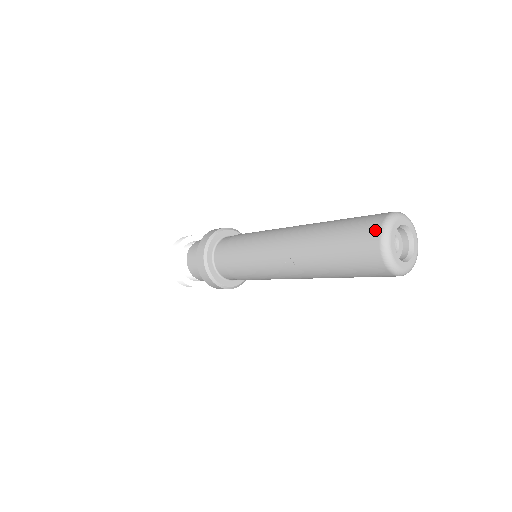
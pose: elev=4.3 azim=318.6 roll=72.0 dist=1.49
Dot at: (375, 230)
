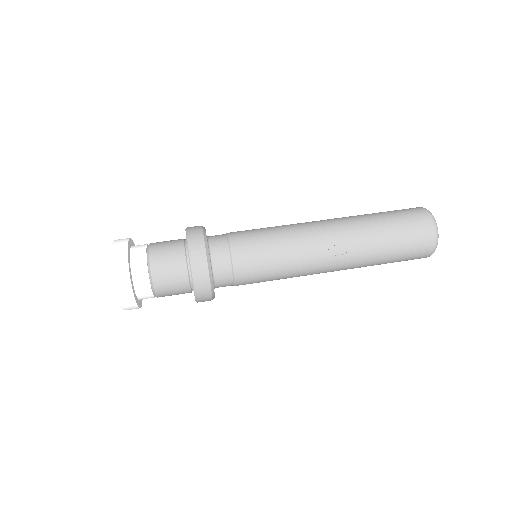
Dot at: (428, 220)
